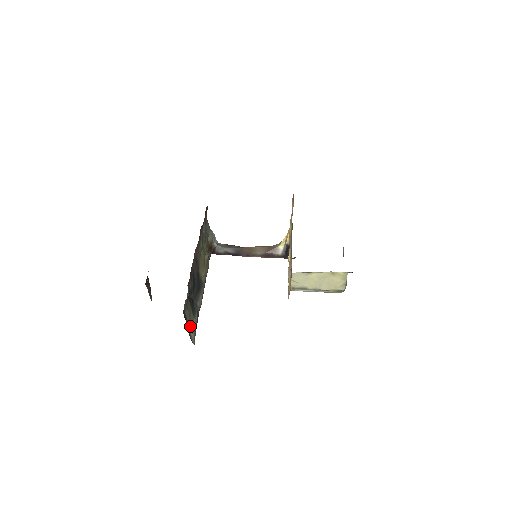
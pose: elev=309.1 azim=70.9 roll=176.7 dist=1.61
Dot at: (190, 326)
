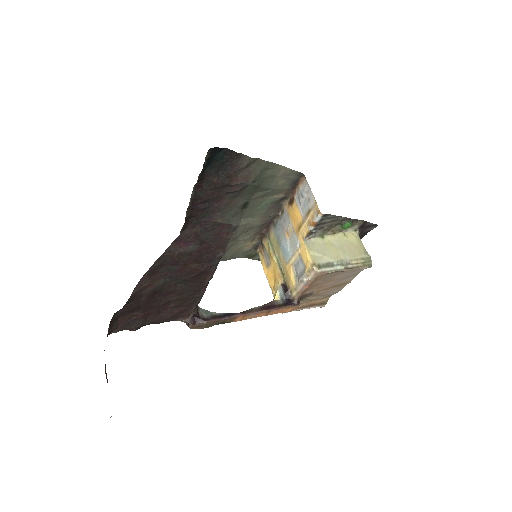
Dot at: occluded
